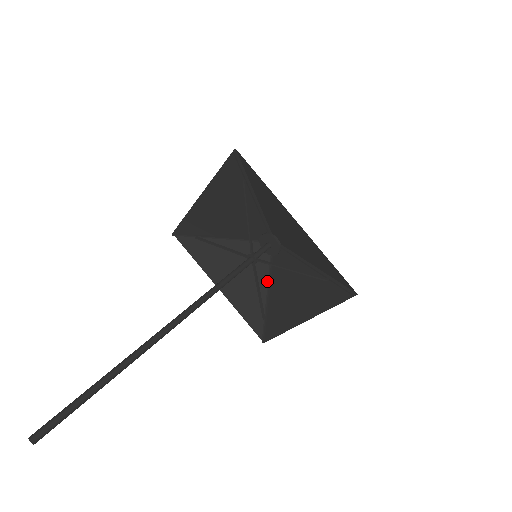
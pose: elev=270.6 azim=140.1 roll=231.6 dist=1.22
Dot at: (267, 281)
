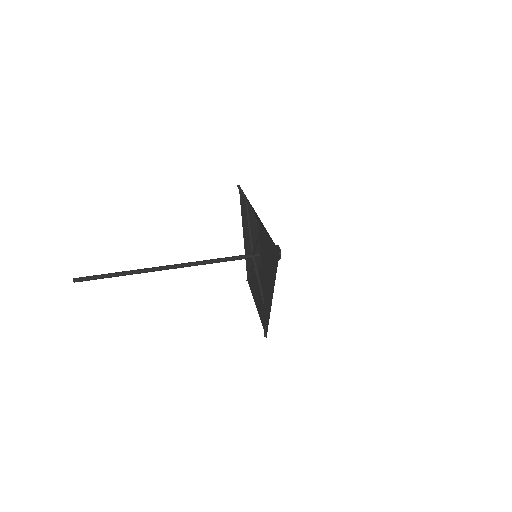
Dot at: occluded
